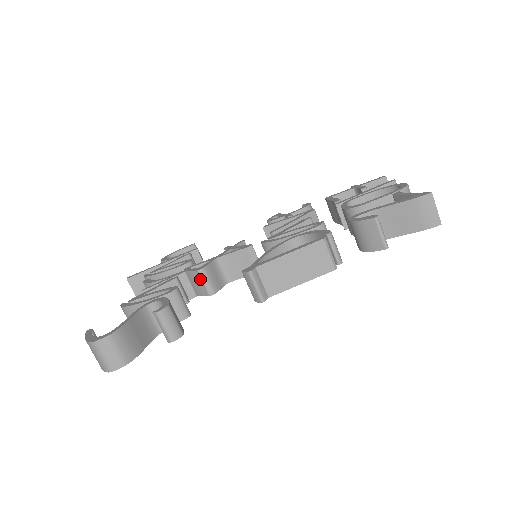
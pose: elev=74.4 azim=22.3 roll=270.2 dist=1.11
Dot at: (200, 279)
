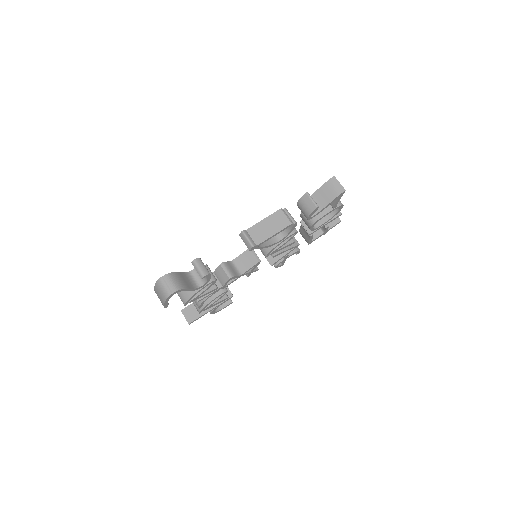
Dot at: (222, 270)
